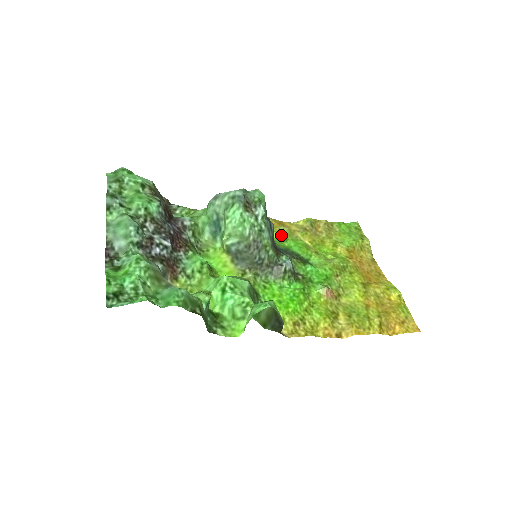
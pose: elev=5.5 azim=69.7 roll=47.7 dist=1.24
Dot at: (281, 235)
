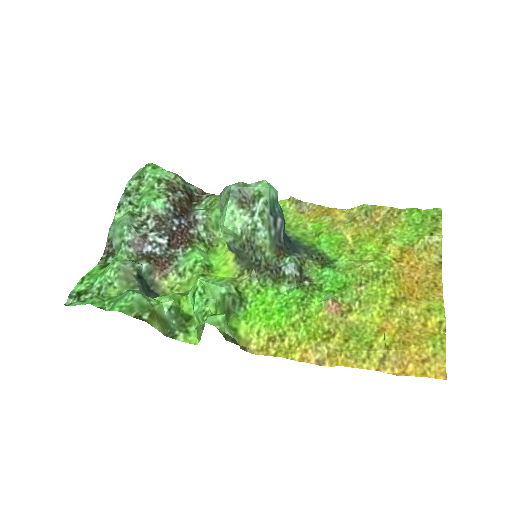
Dot at: (317, 227)
